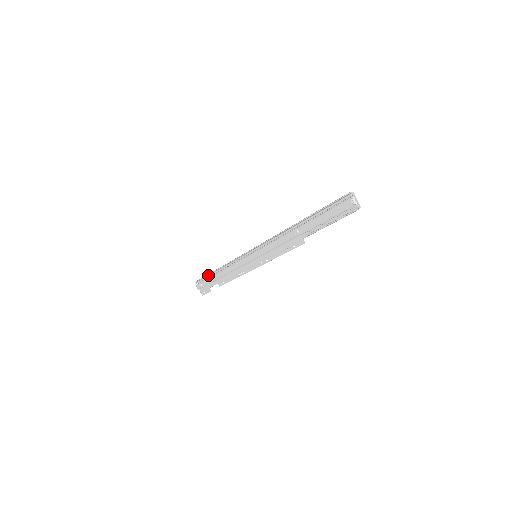
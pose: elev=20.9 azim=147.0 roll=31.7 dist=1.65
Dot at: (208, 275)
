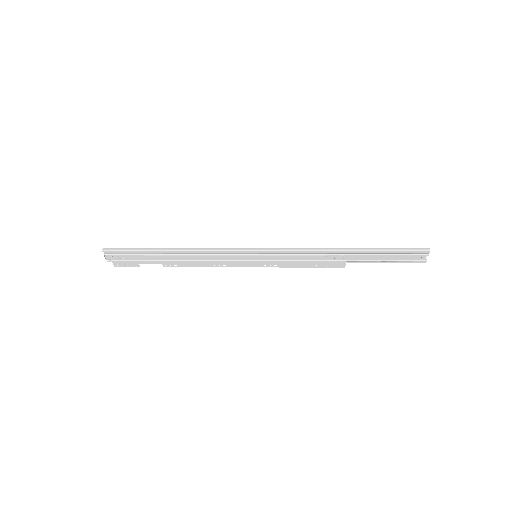
Dot at: (137, 248)
